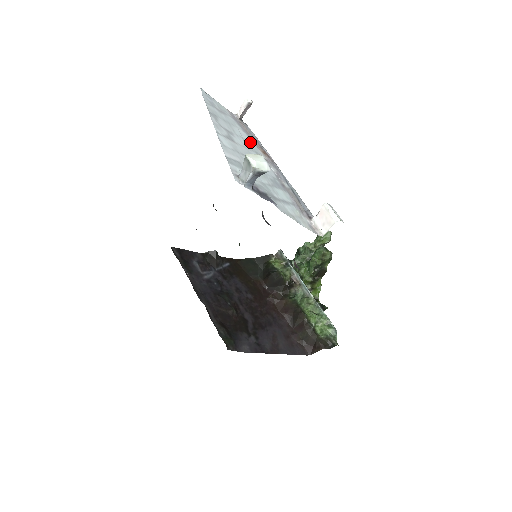
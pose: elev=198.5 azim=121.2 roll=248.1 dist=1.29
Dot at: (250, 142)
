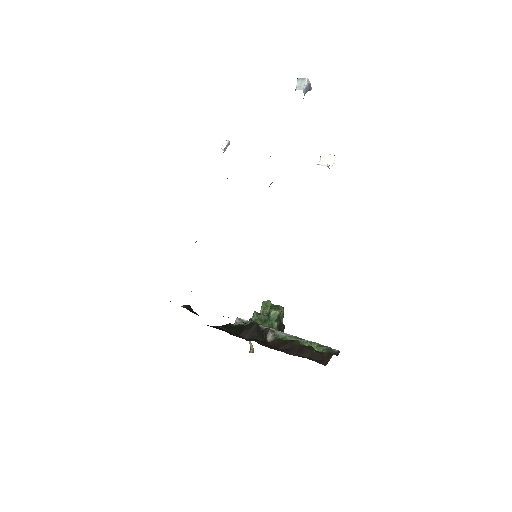
Dot at: occluded
